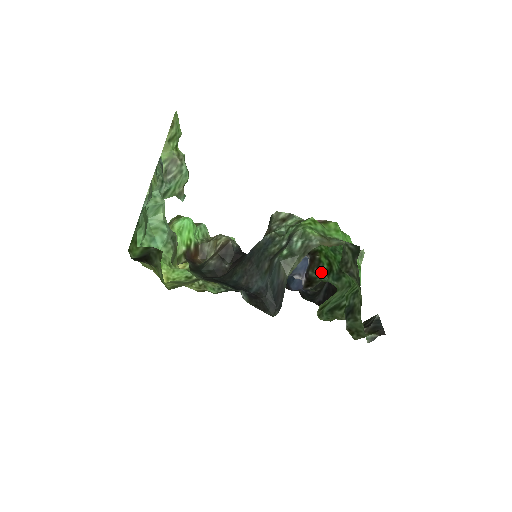
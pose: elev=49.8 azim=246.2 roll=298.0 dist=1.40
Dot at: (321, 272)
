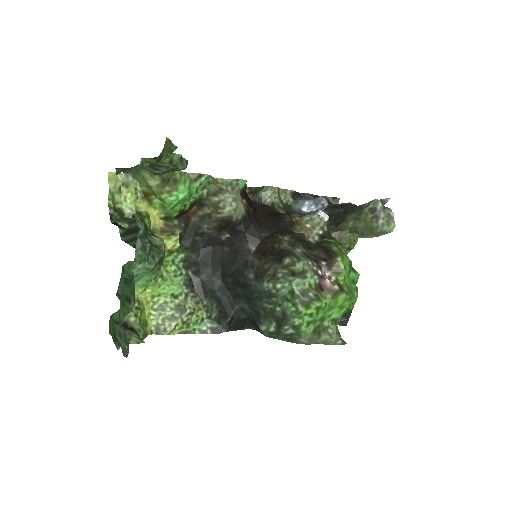
Dot at: occluded
